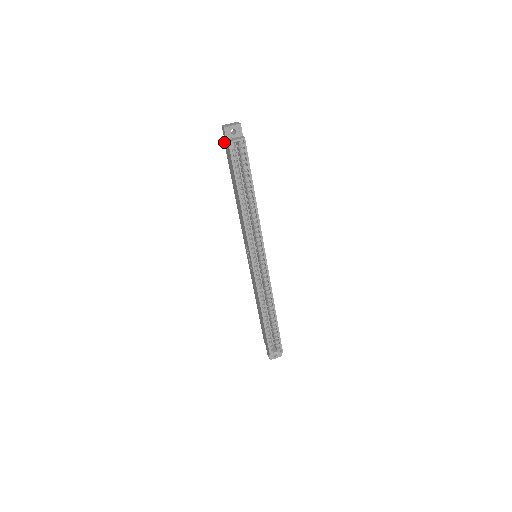
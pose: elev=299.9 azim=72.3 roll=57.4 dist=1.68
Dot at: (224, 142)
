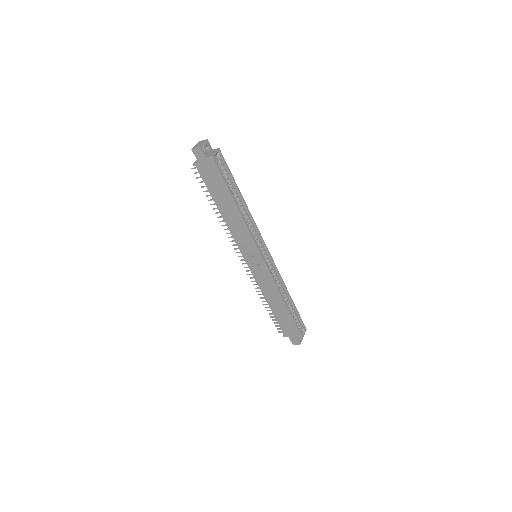
Dot at: (196, 165)
